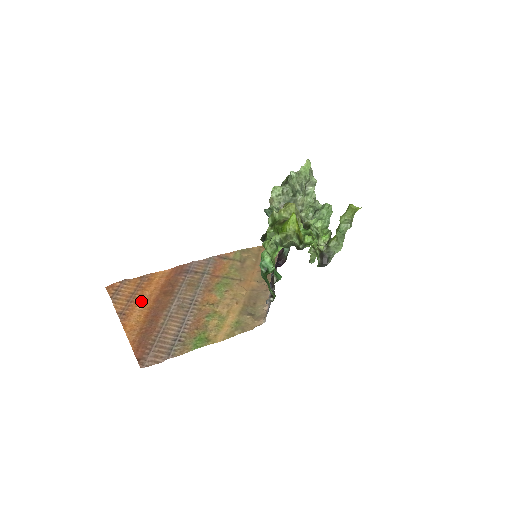
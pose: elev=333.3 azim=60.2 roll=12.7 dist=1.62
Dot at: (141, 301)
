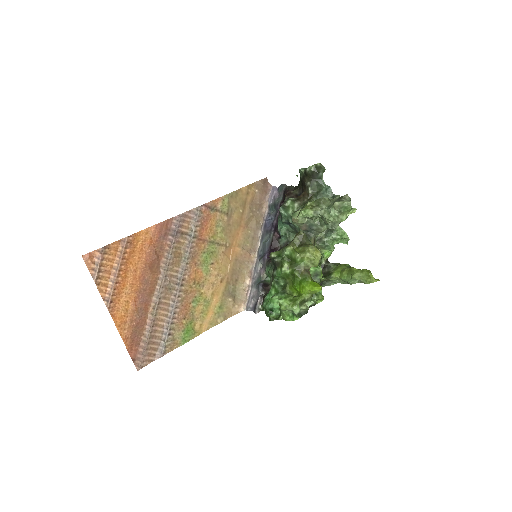
Dot at: (126, 281)
